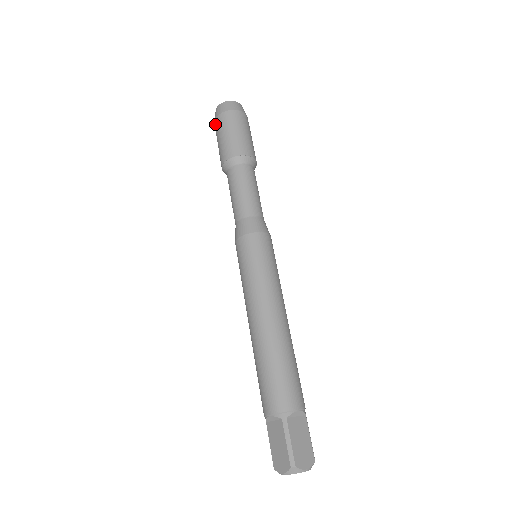
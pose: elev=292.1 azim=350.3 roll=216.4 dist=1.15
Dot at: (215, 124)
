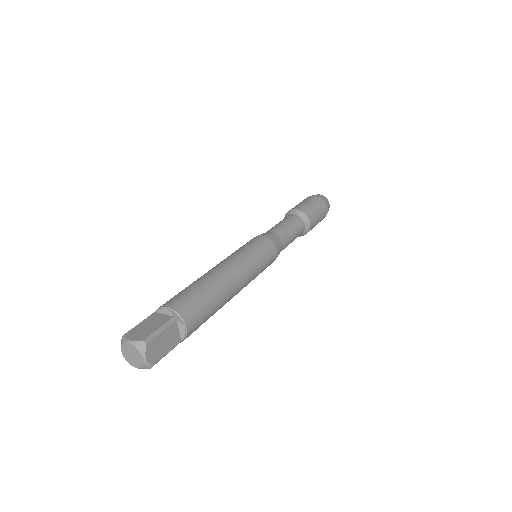
Dot at: occluded
